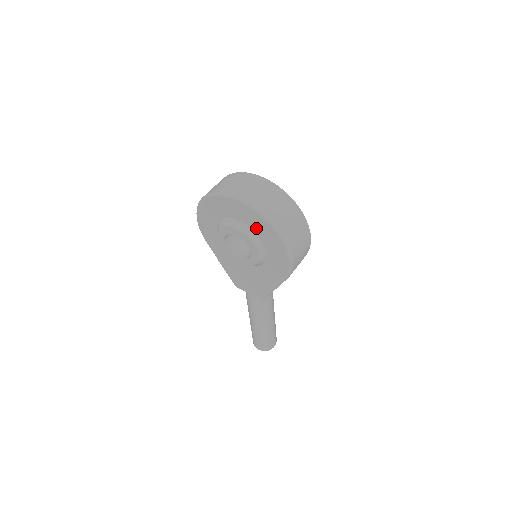
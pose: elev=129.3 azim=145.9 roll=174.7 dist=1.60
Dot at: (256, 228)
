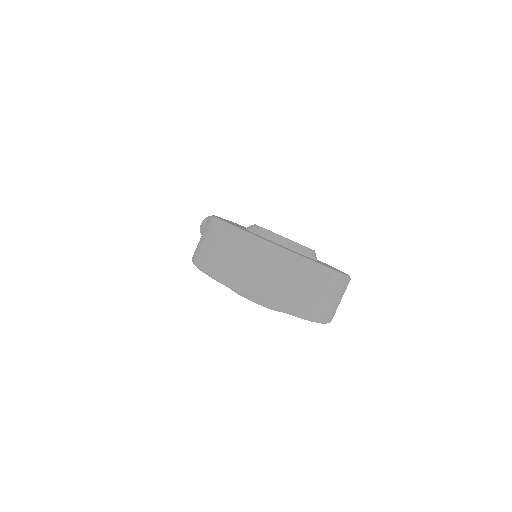
Dot at: occluded
